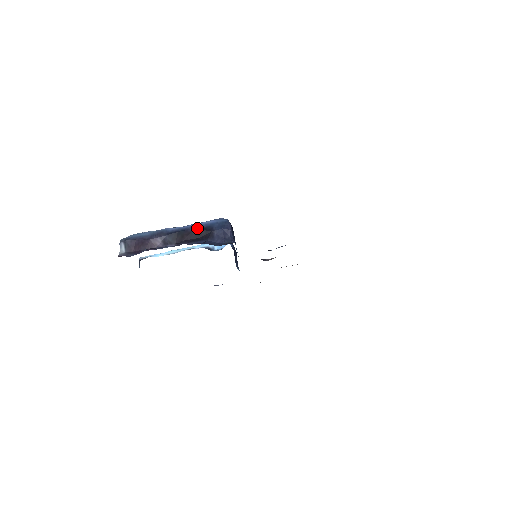
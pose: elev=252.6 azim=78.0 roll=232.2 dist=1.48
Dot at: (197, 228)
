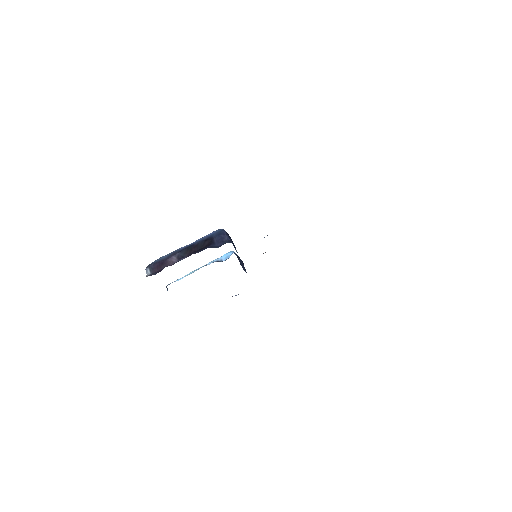
Dot at: (201, 241)
